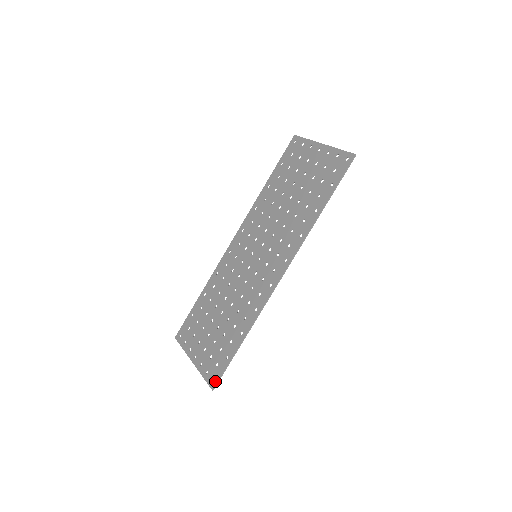
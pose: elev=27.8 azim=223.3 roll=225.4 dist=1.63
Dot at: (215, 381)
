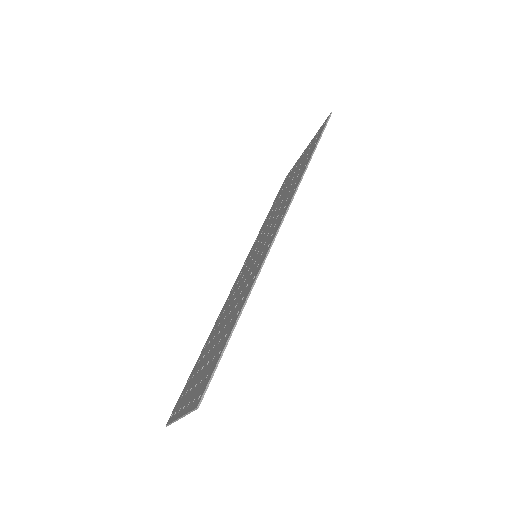
Dot at: (202, 393)
